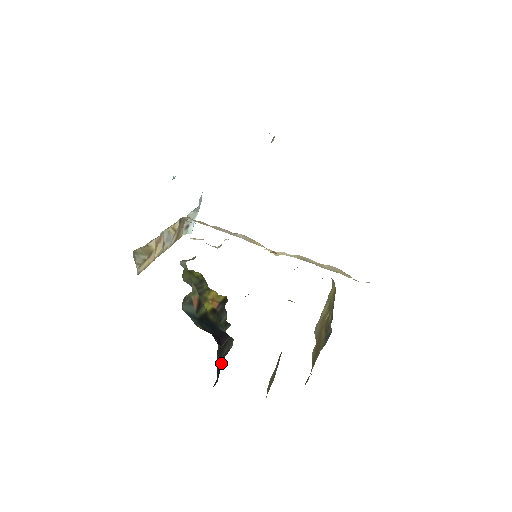
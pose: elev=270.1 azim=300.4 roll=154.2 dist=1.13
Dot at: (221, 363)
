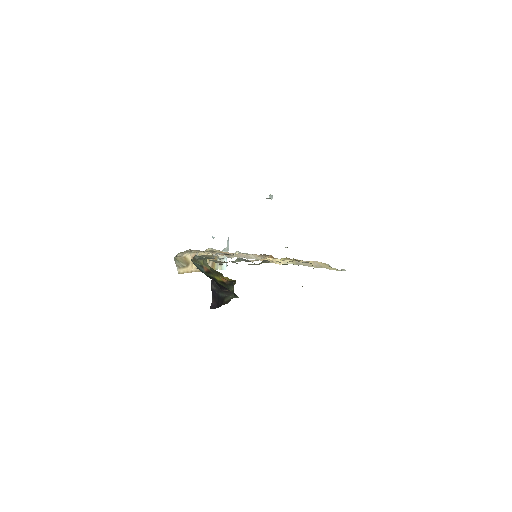
Dot at: (220, 299)
